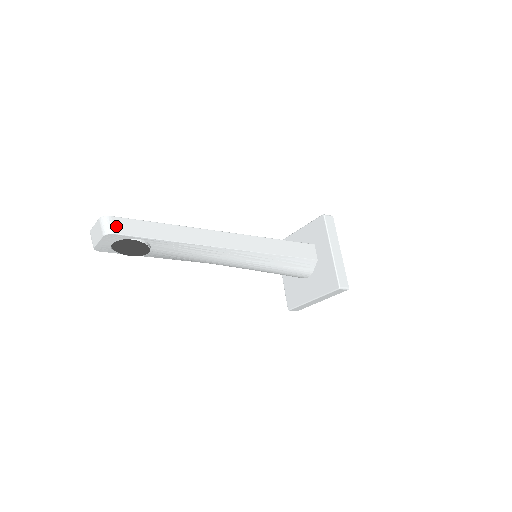
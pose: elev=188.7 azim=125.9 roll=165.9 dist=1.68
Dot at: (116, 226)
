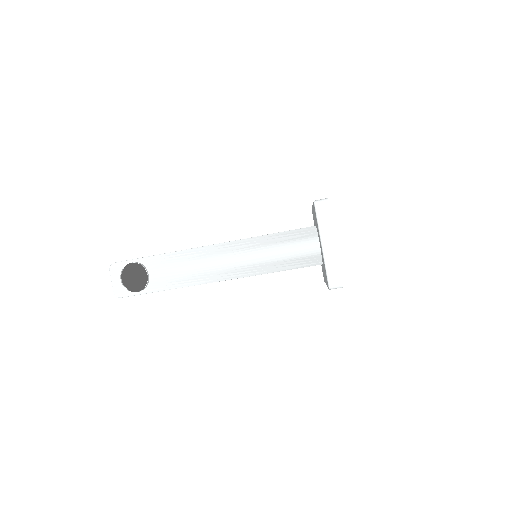
Dot at: occluded
